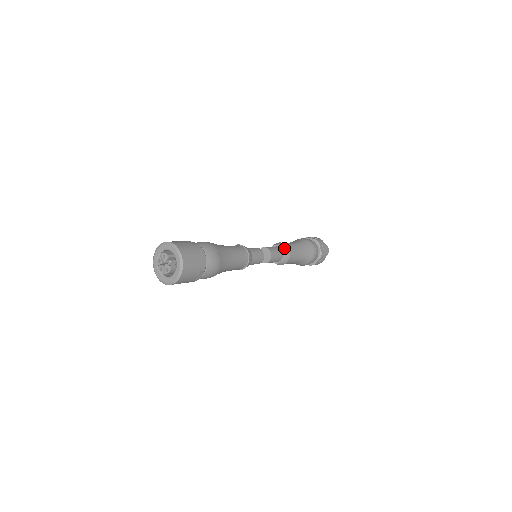
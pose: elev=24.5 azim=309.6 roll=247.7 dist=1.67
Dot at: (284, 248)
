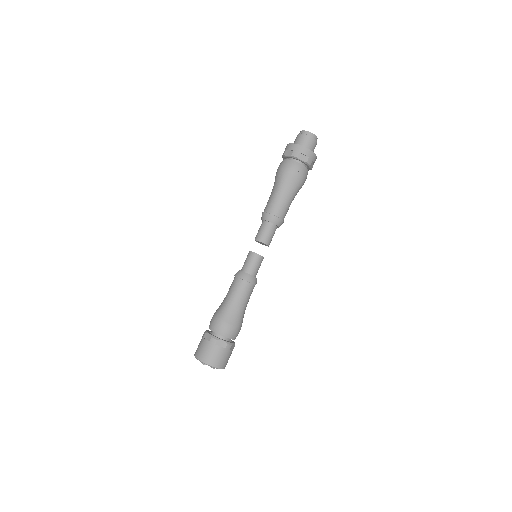
Dot at: (270, 220)
